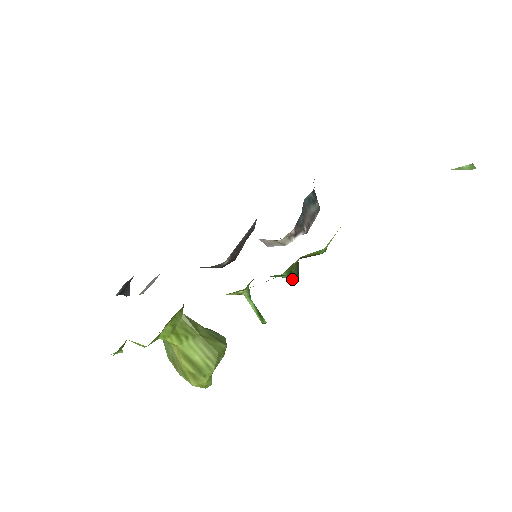
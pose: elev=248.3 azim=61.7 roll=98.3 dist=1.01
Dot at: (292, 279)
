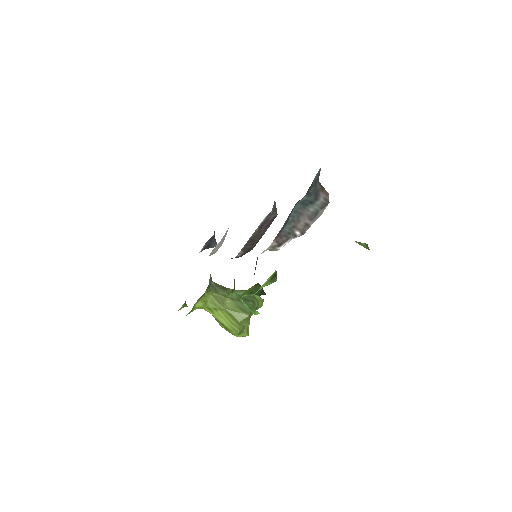
Dot at: (259, 295)
